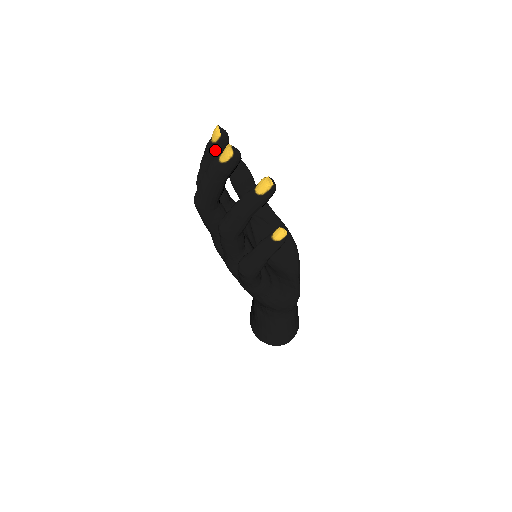
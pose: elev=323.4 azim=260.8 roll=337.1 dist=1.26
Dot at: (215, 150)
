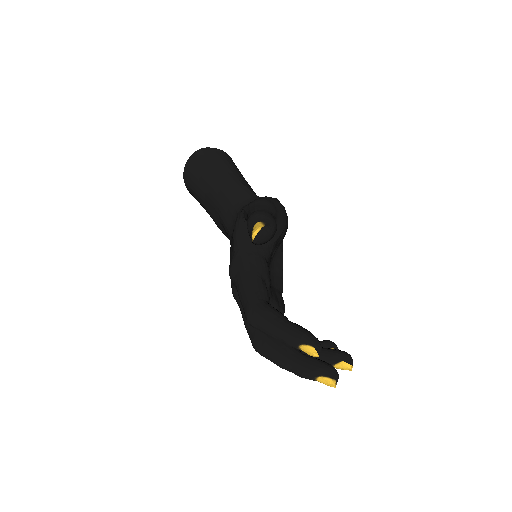
Dot at: (300, 349)
